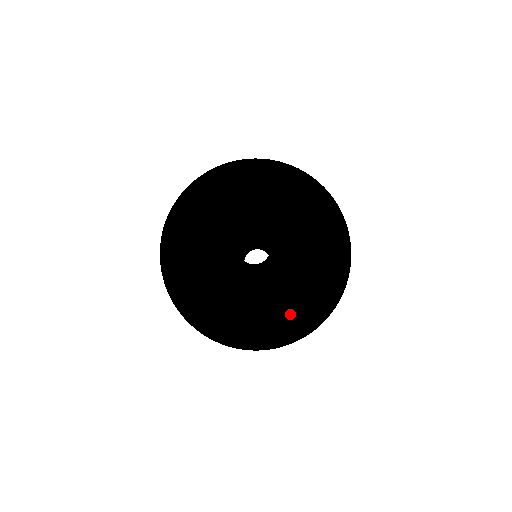
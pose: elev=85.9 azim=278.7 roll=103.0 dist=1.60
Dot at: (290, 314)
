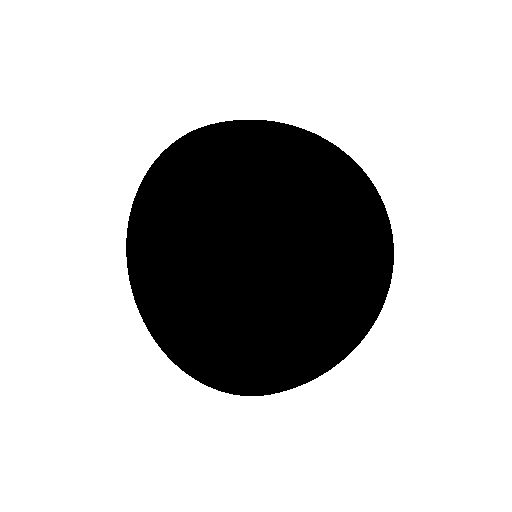
Dot at: occluded
